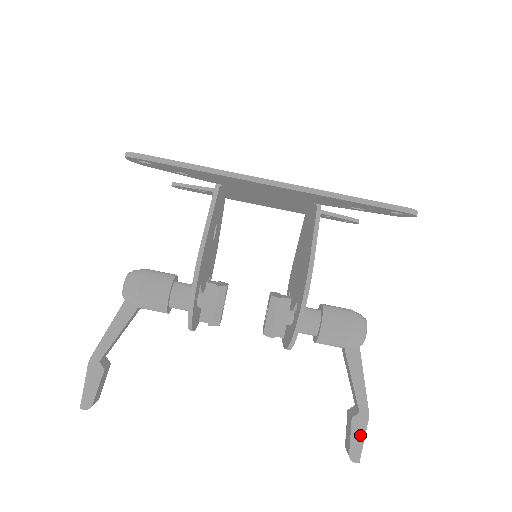
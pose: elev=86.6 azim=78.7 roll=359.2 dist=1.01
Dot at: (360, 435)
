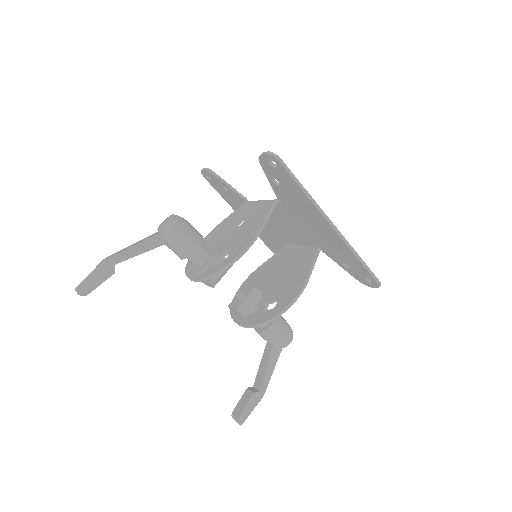
Dot at: (252, 407)
